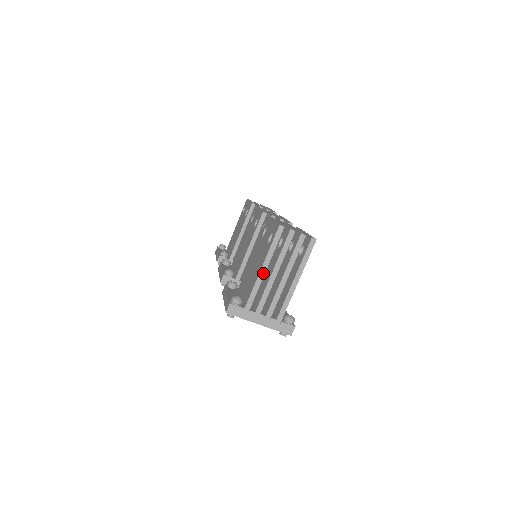
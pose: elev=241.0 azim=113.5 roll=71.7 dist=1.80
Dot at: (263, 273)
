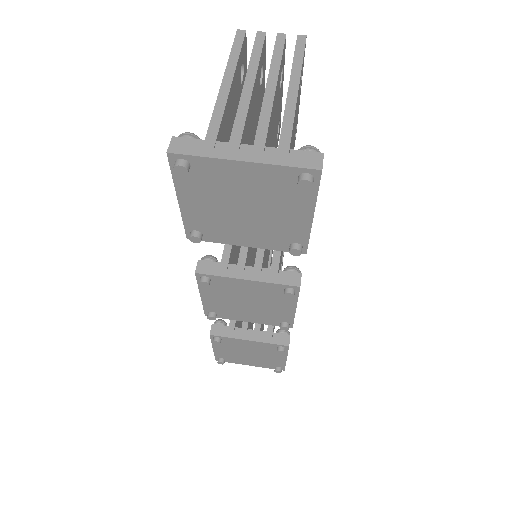
Dot at: (227, 86)
